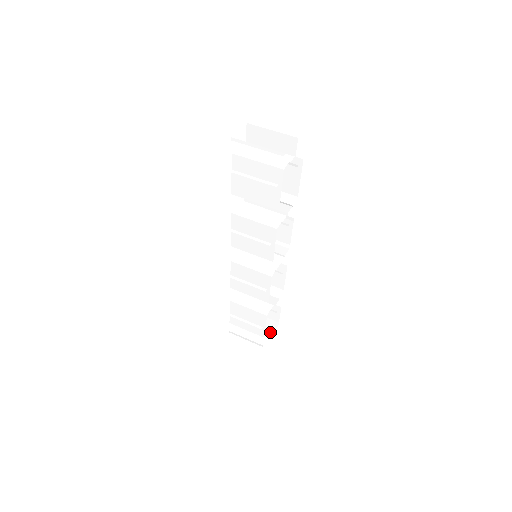
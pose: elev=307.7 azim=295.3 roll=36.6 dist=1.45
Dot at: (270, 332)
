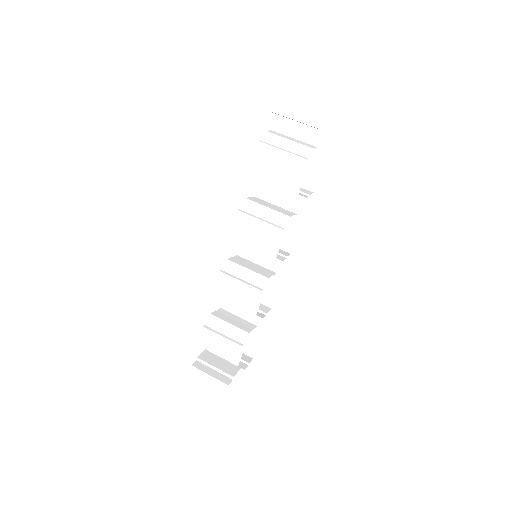
Dot at: (244, 363)
